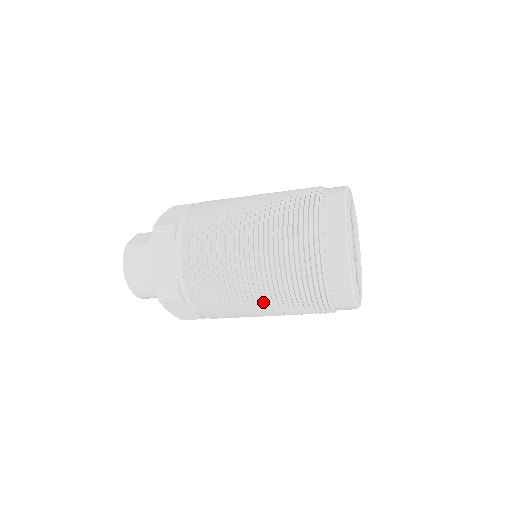
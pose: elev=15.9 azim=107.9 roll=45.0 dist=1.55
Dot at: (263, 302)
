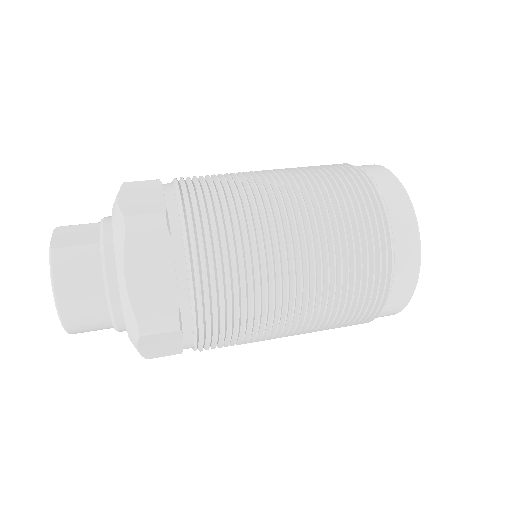
Dot at: (298, 321)
